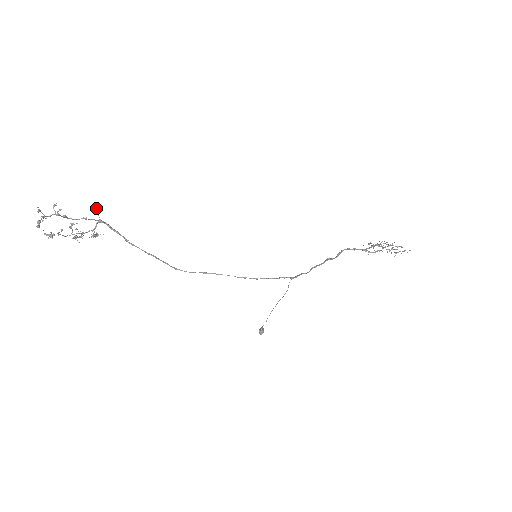
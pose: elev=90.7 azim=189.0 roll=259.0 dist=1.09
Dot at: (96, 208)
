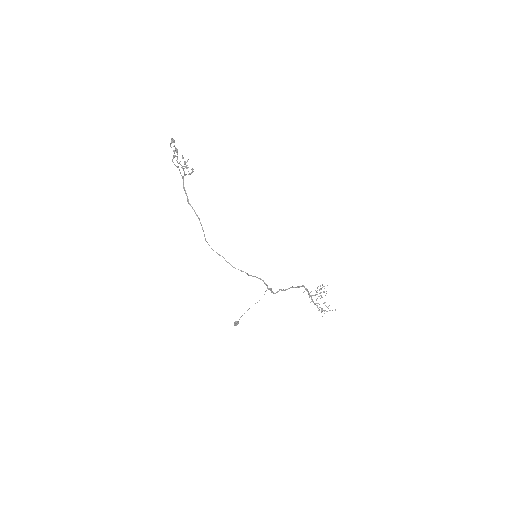
Dot at: (188, 167)
